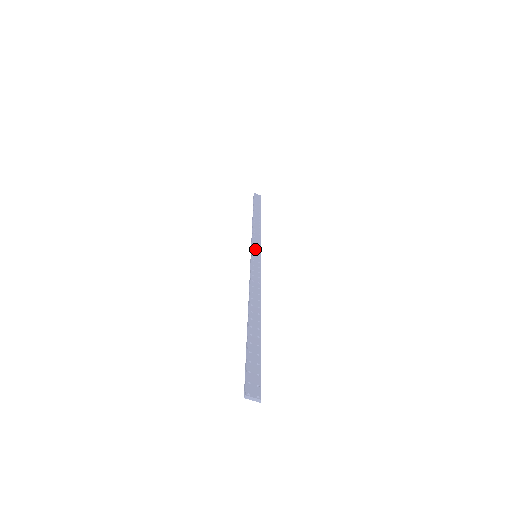
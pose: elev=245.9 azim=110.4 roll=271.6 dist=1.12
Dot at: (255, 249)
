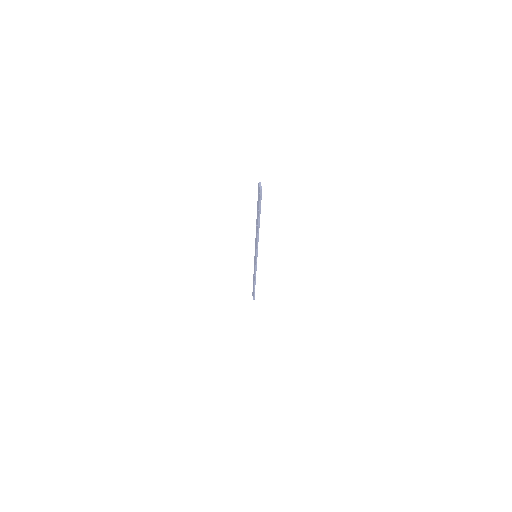
Dot at: occluded
